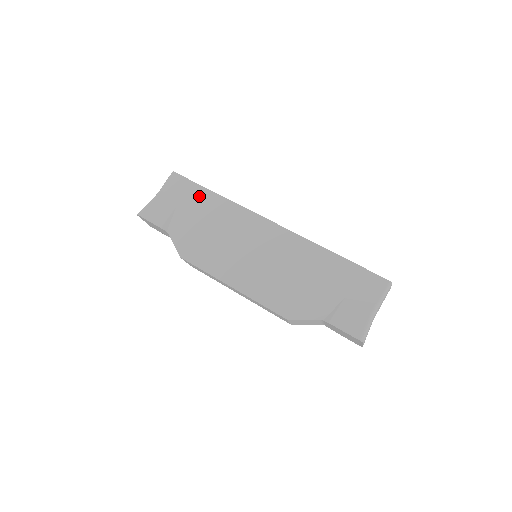
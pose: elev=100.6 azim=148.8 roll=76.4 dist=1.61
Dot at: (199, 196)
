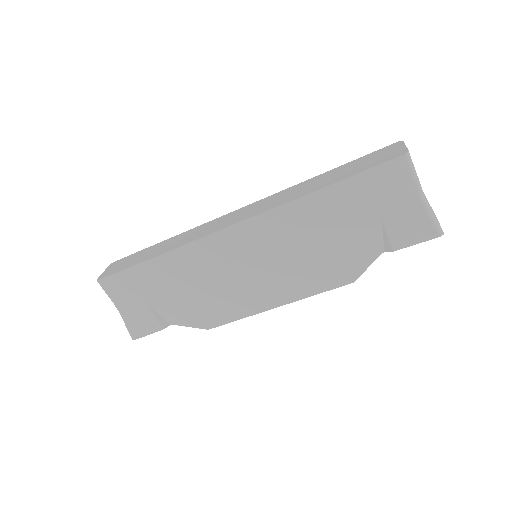
Dot at: (147, 275)
